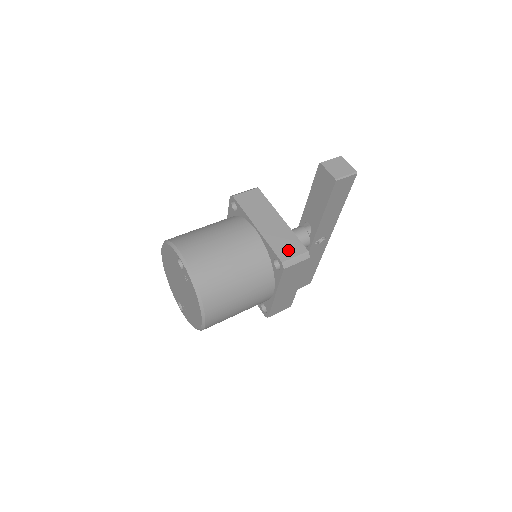
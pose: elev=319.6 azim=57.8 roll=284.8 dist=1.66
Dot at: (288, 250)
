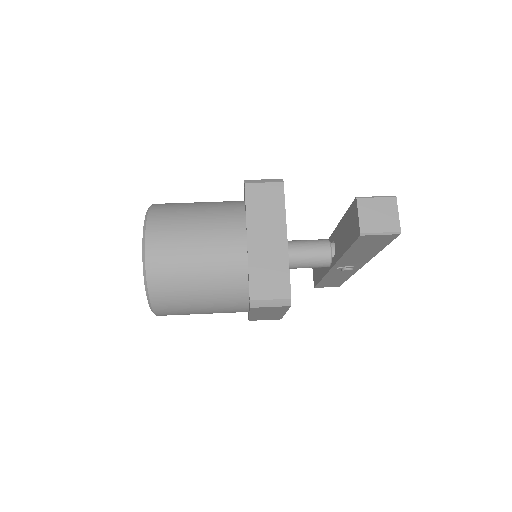
Dot at: (267, 287)
